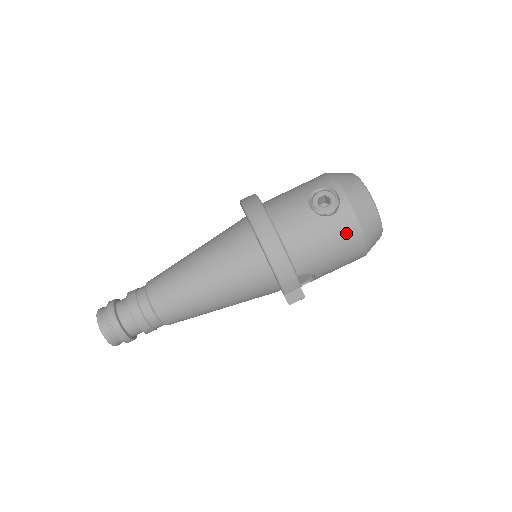
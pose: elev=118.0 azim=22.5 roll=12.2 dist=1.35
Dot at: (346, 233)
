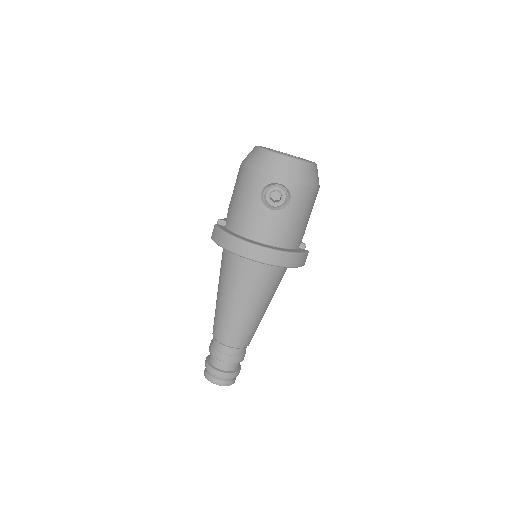
Dot at: (306, 199)
